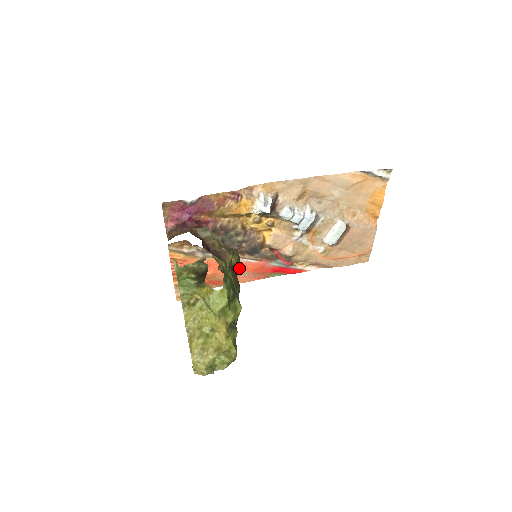
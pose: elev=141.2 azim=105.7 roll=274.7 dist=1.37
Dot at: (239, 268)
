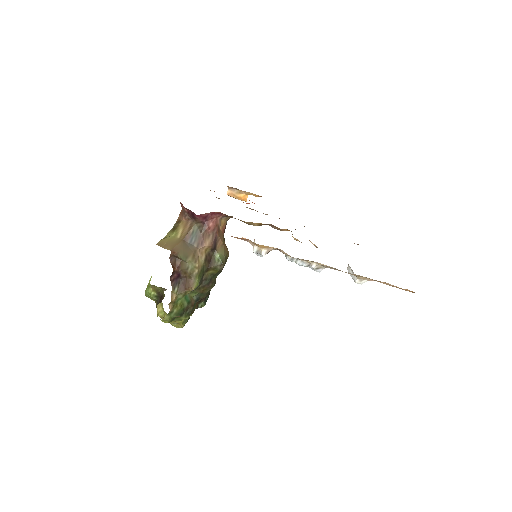
Dot at: occluded
